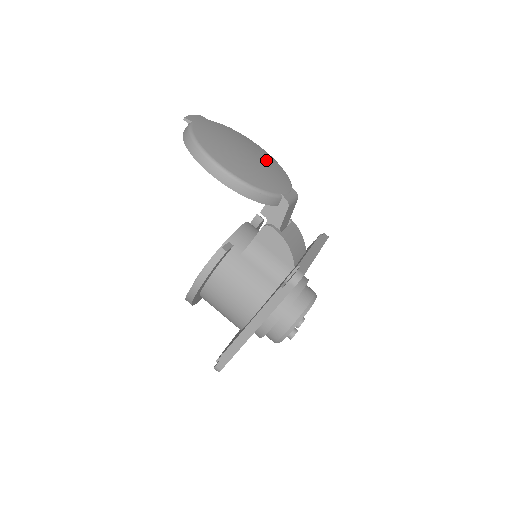
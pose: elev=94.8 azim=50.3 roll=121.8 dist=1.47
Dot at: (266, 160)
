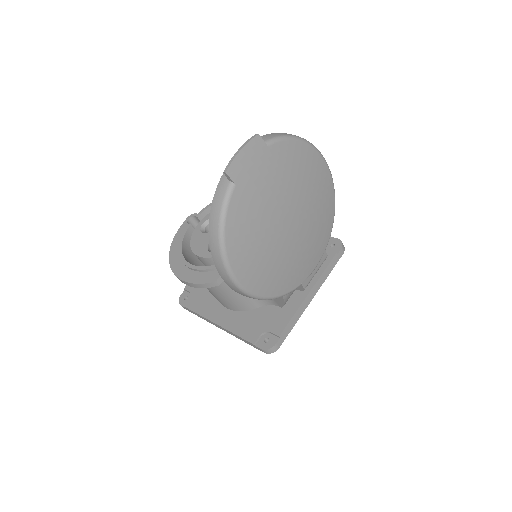
Dot at: (315, 216)
